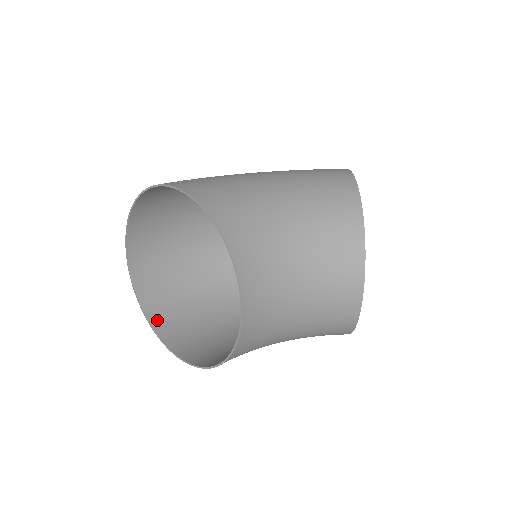
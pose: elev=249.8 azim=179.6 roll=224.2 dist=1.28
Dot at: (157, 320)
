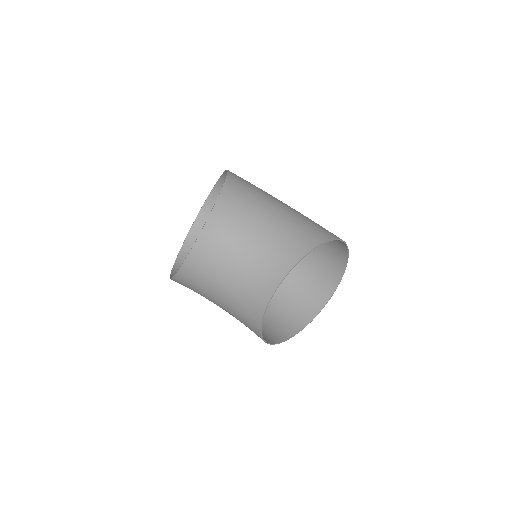
Dot at: (185, 254)
